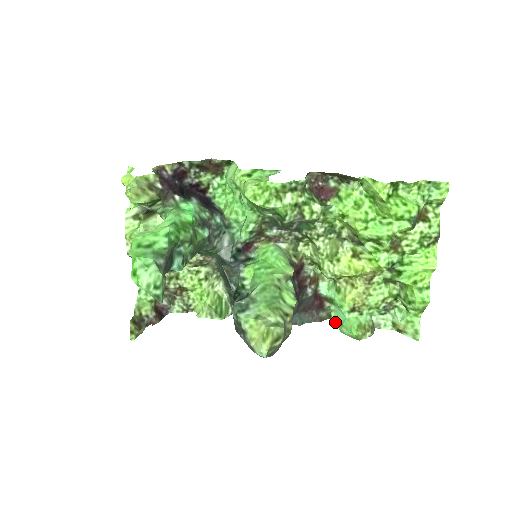
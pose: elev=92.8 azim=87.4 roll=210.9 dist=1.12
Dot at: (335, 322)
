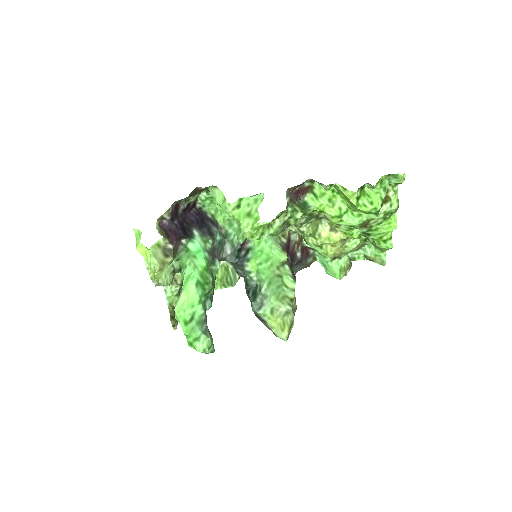
Dot at: occluded
